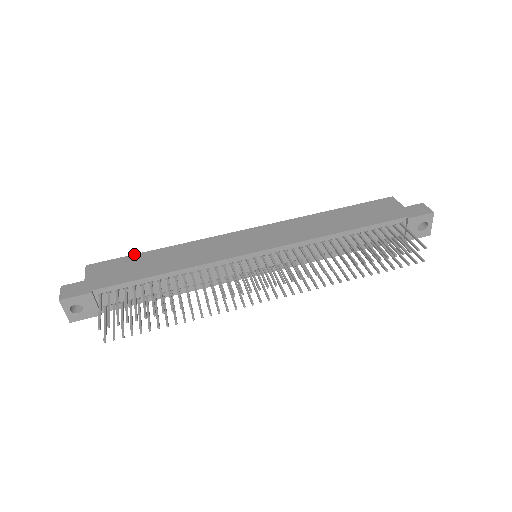
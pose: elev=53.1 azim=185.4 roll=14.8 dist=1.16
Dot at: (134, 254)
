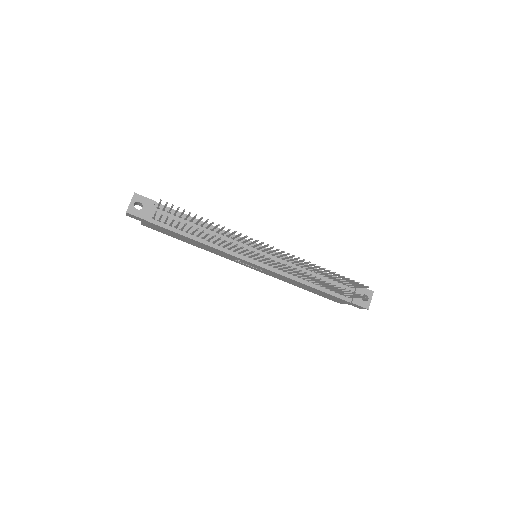
Dot at: occluded
